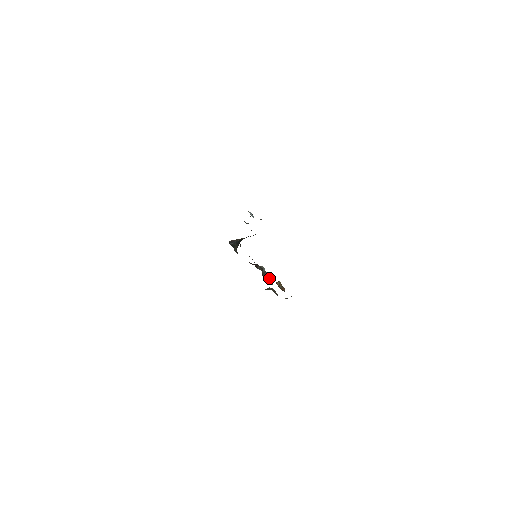
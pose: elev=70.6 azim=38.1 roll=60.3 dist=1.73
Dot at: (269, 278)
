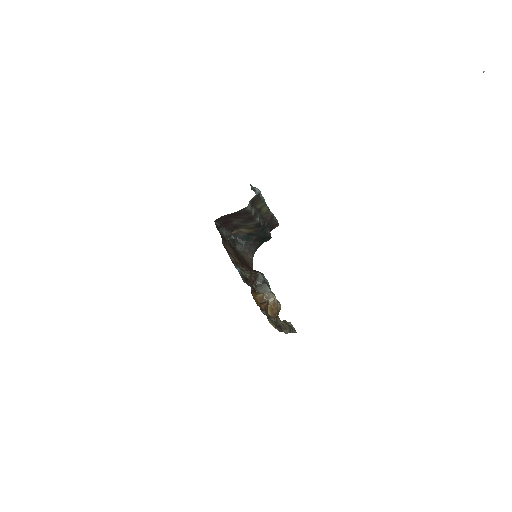
Dot at: (249, 284)
